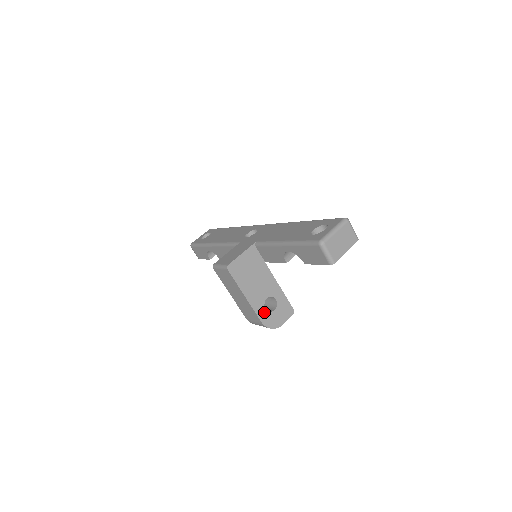
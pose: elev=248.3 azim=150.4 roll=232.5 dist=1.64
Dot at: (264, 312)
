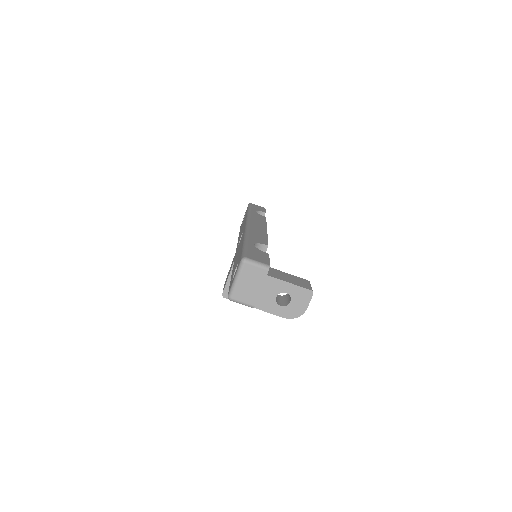
Dot at: (281, 309)
